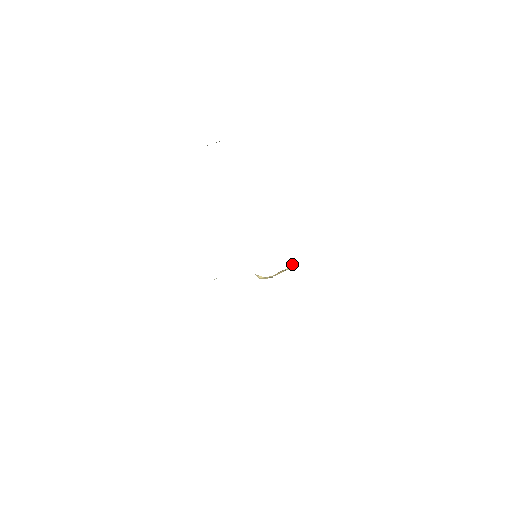
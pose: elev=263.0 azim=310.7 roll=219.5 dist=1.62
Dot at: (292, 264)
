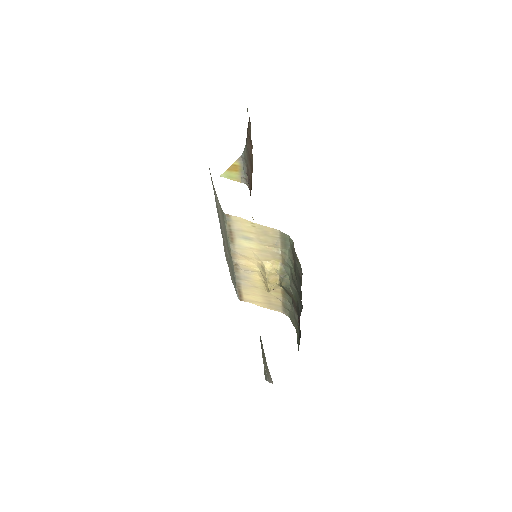
Dot at: (277, 286)
